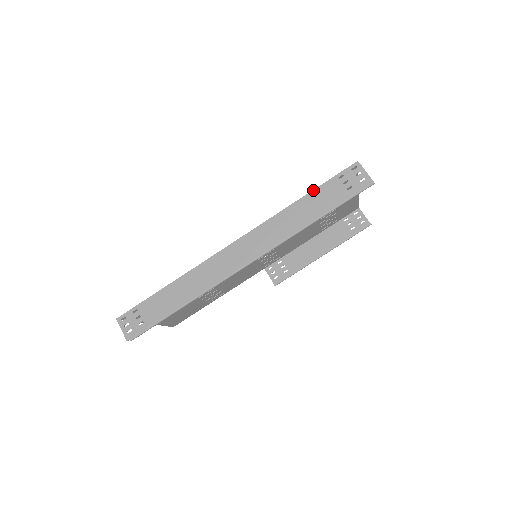
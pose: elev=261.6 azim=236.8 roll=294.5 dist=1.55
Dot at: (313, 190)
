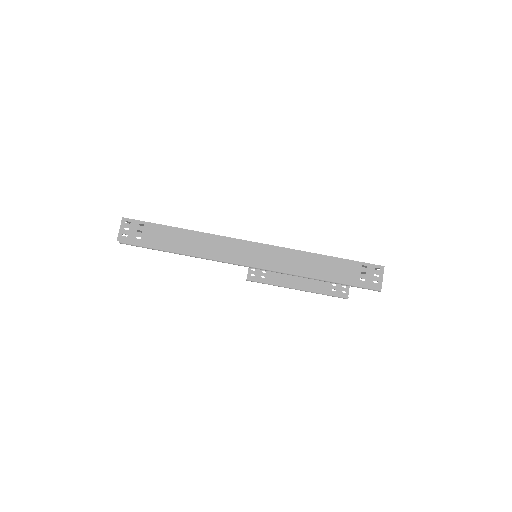
Dot at: (338, 258)
